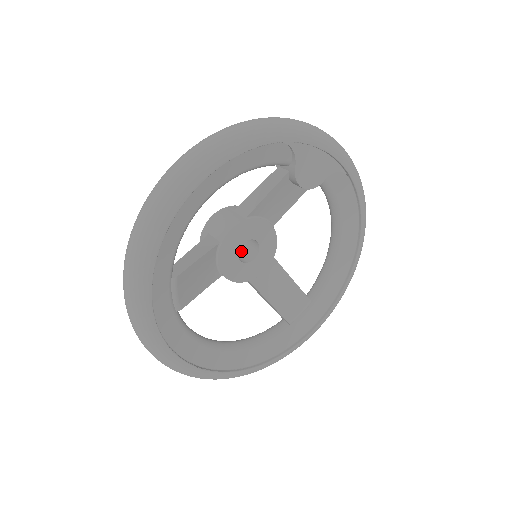
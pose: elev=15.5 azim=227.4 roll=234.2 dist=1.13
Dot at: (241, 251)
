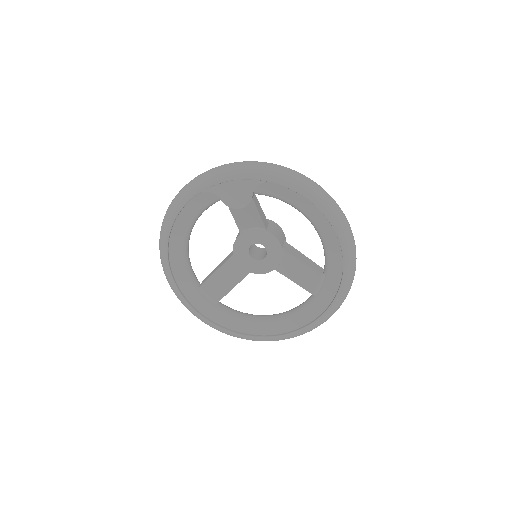
Dot at: occluded
